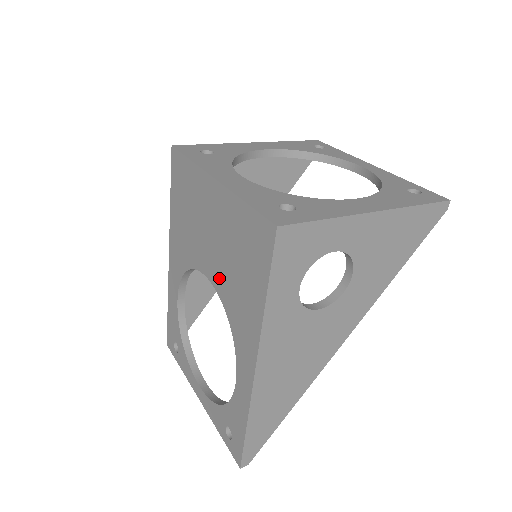
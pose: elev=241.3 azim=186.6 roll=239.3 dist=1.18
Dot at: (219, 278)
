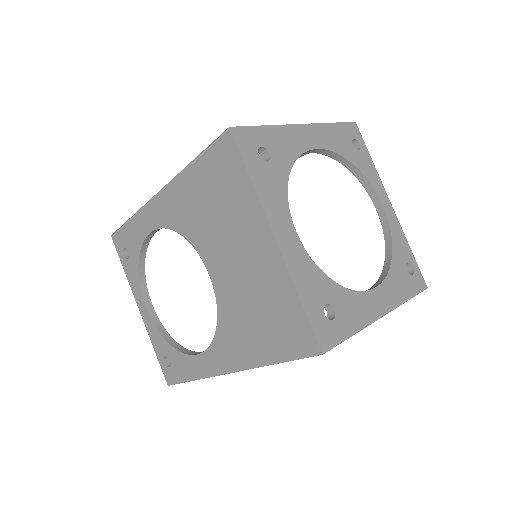
Dot at: (226, 293)
